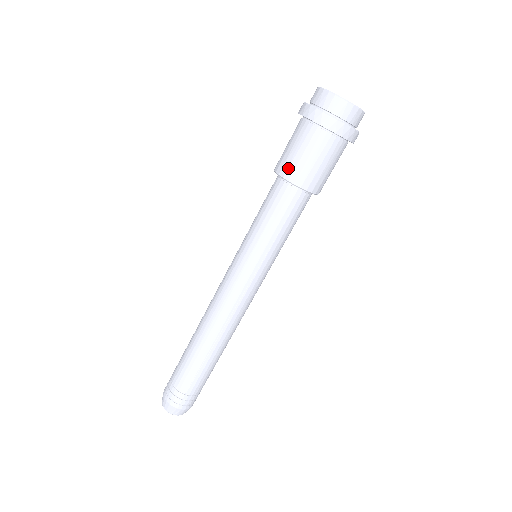
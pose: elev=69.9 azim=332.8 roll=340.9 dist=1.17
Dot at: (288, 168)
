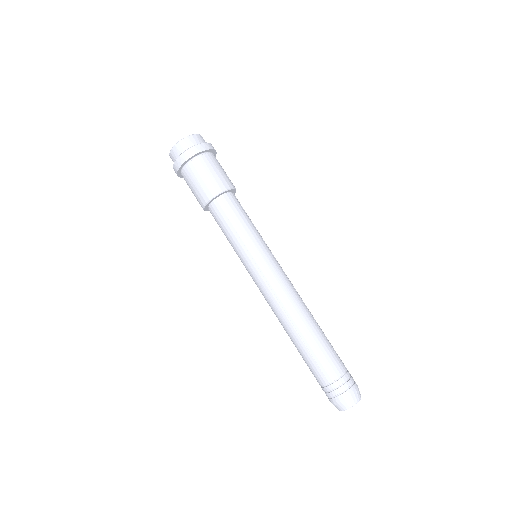
Dot at: (218, 185)
